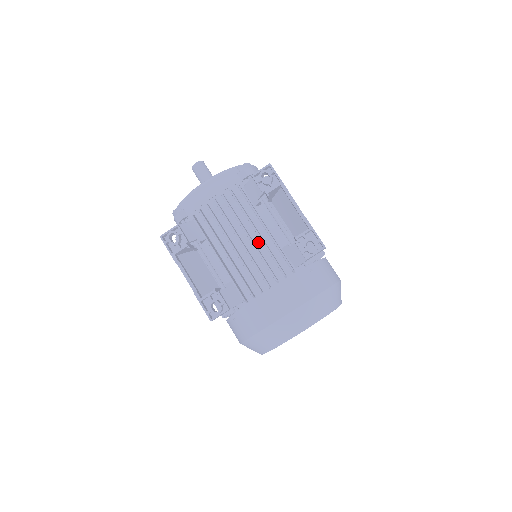
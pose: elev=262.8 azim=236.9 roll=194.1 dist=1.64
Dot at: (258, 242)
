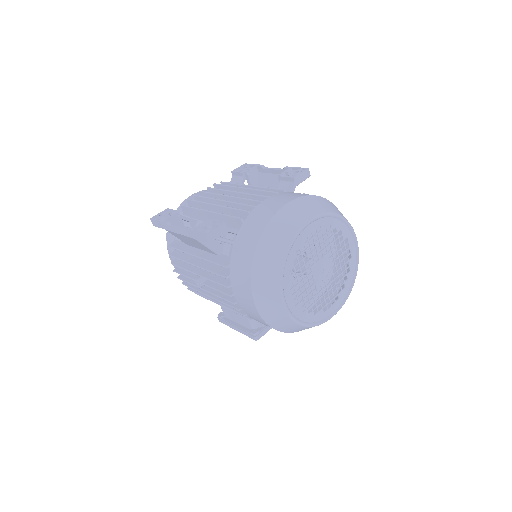
Dot at: occluded
